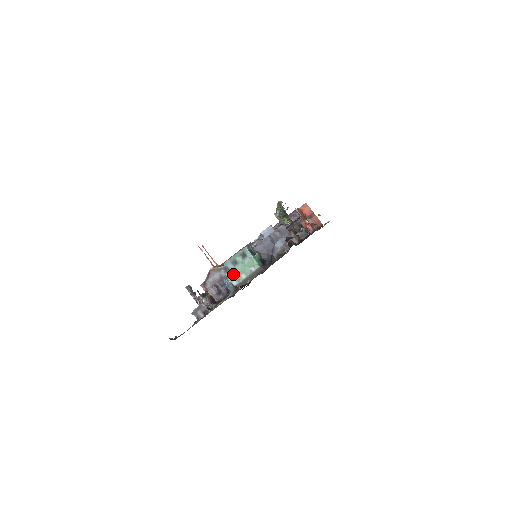
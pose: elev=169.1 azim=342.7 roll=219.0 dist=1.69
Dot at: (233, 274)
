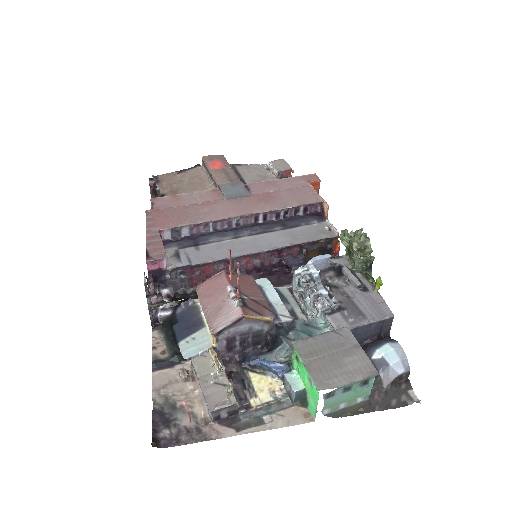
Dot at: (333, 402)
